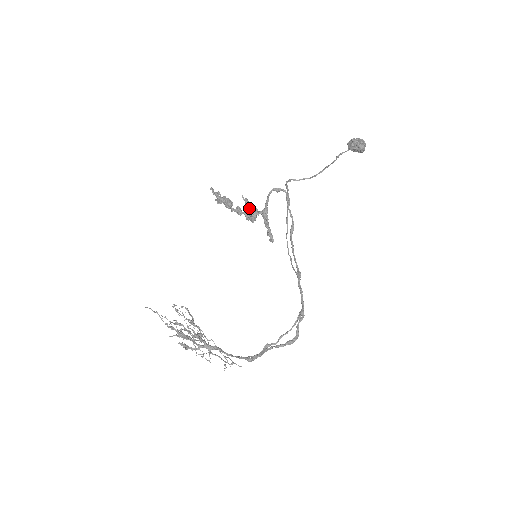
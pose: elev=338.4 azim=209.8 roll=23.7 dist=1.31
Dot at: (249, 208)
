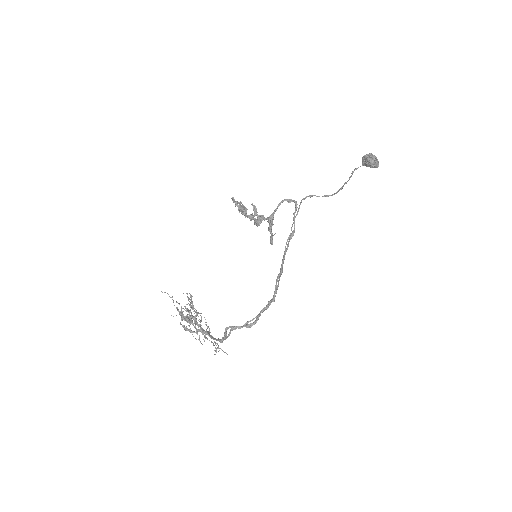
Dot at: (256, 213)
